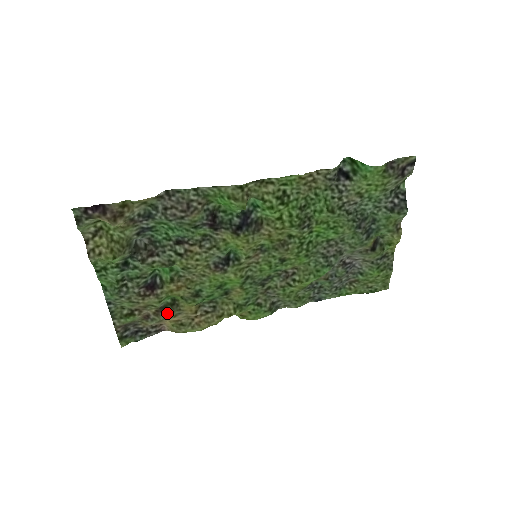
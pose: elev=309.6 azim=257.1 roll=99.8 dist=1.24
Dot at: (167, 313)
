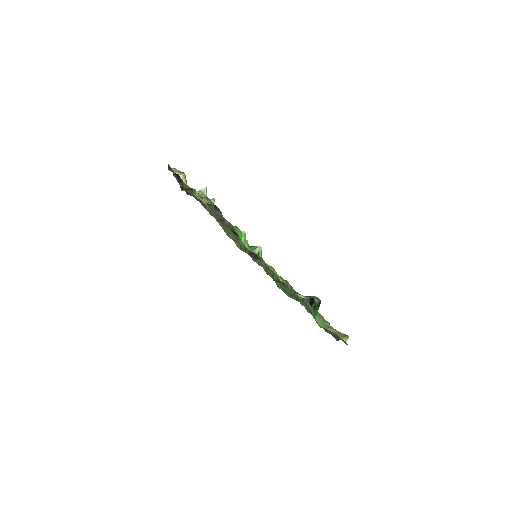
Dot at: (210, 213)
